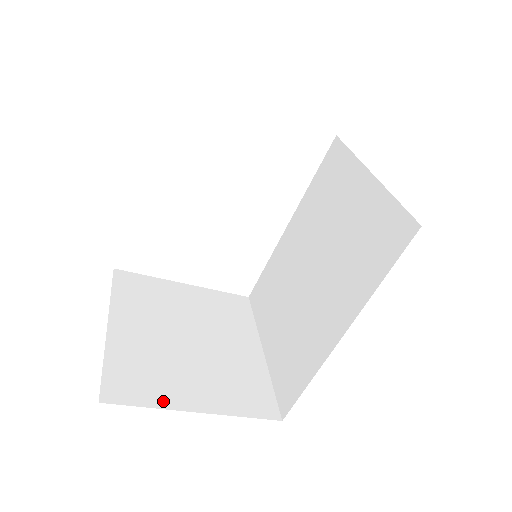
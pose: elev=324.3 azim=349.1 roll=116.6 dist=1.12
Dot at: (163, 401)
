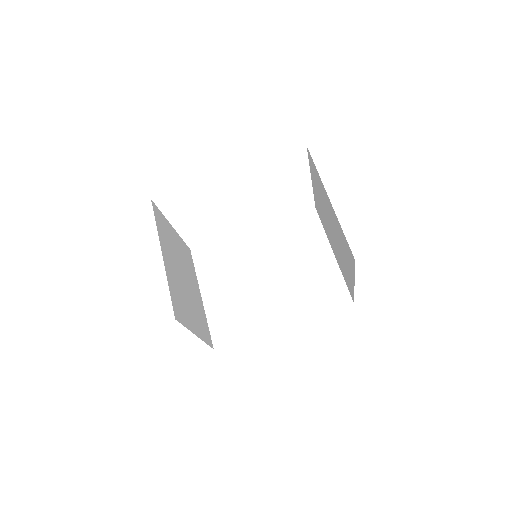
Dot at: (188, 325)
